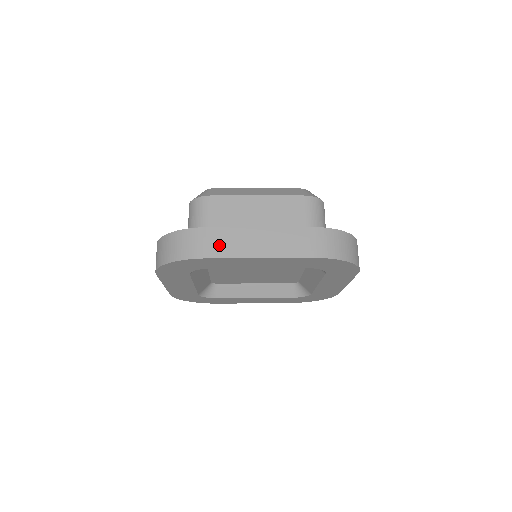
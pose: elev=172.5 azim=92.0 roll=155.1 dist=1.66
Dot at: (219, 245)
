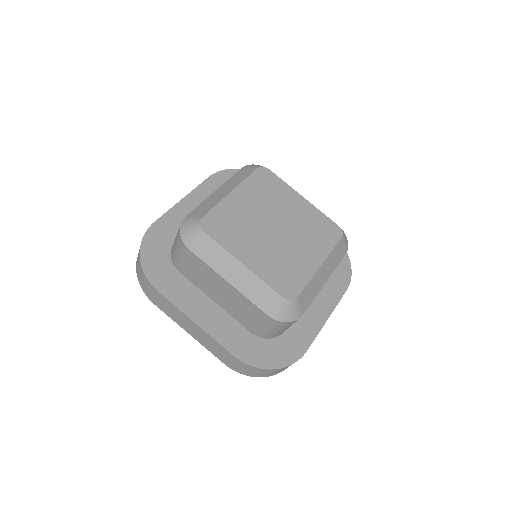
Dot at: occluded
